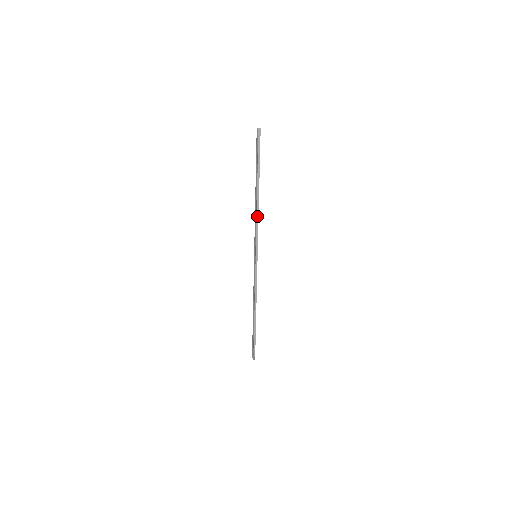
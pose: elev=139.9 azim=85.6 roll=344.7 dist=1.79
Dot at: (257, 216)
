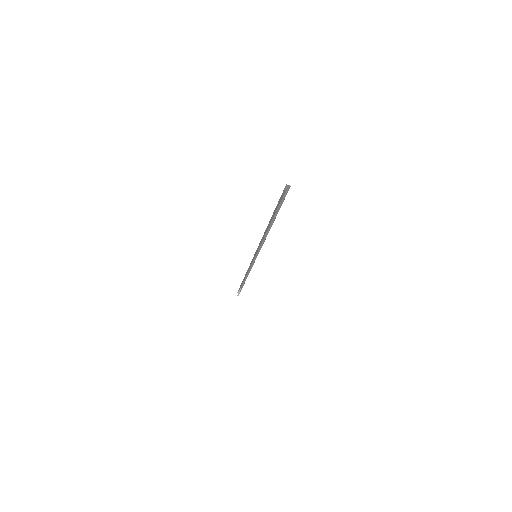
Dot at: (264, 240)
